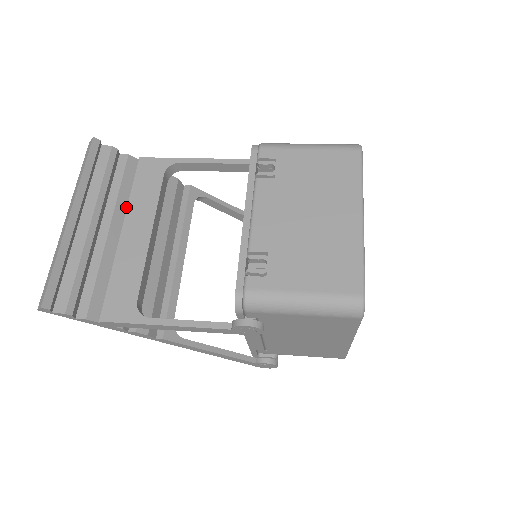
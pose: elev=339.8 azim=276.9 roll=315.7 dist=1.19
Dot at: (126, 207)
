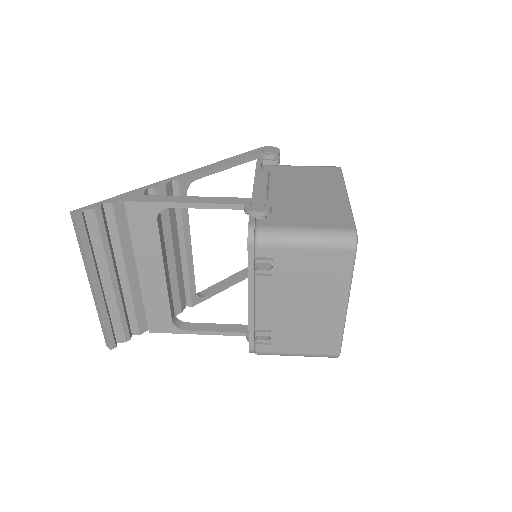
Dot at: (132, 250)
